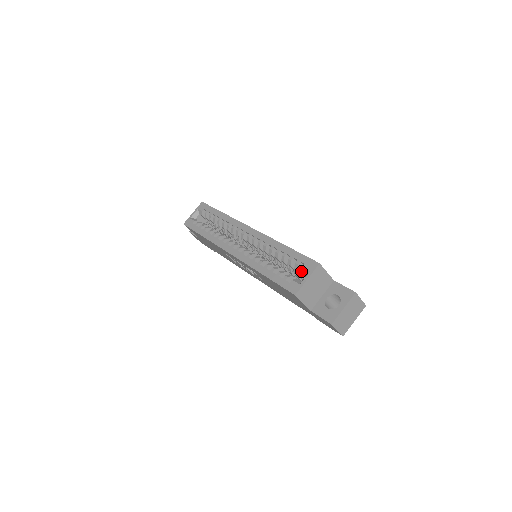
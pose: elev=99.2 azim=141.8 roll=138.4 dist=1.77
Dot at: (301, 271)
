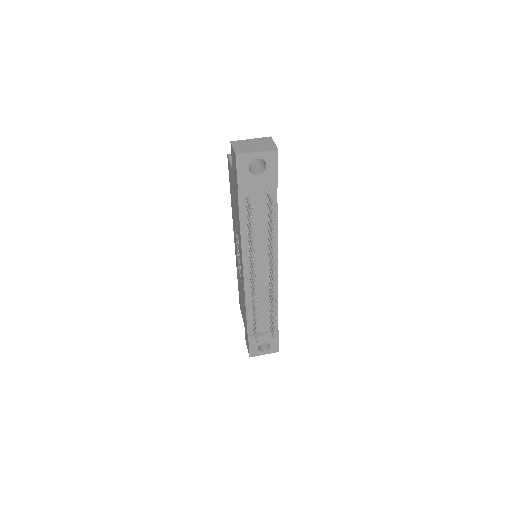
Dot at: occluded
